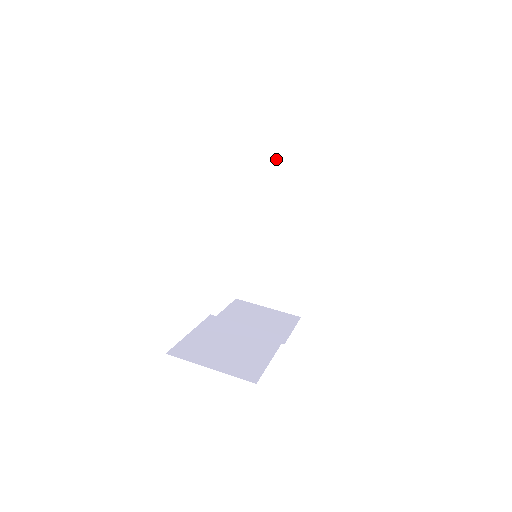
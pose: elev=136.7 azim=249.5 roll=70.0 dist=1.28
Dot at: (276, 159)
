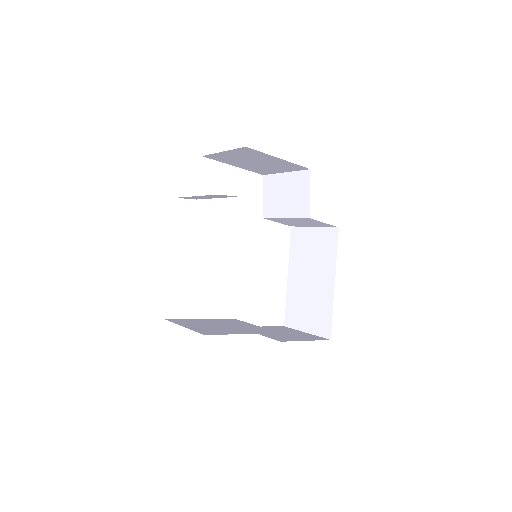
Dot at: (282, 182)
